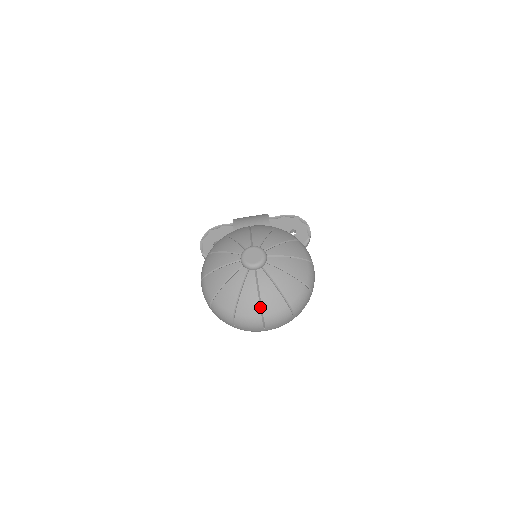
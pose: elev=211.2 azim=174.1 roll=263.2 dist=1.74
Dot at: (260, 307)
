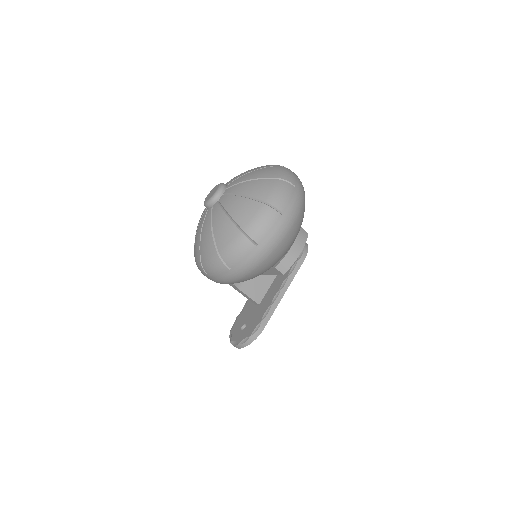
Dot at: (253, 200)
